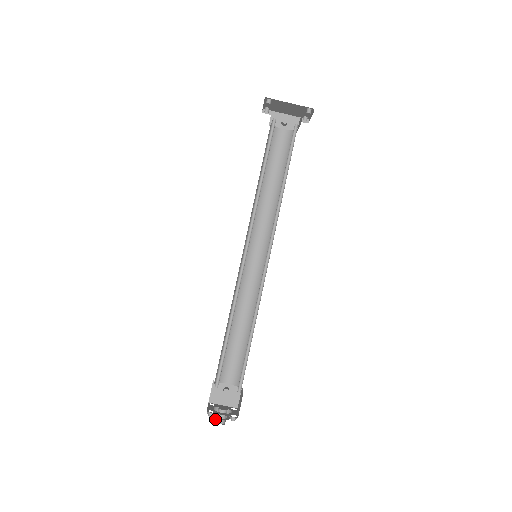
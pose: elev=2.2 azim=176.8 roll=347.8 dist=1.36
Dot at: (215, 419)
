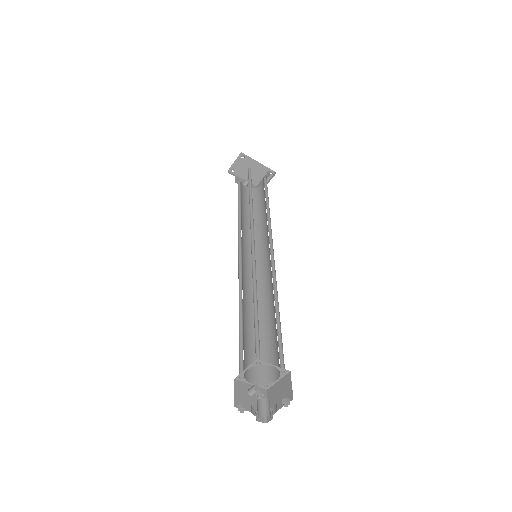
Dot at: occluded
